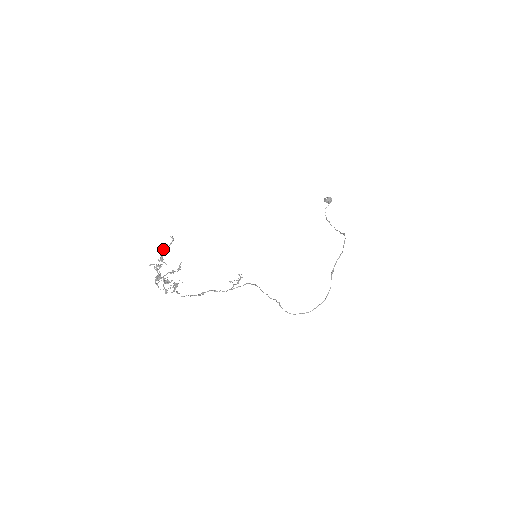
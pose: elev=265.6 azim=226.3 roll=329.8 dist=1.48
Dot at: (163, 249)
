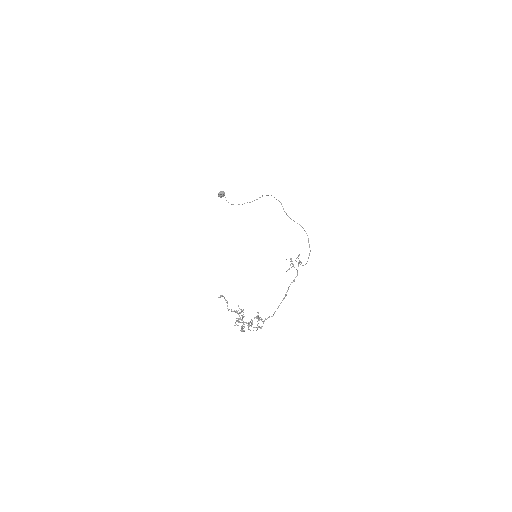
Dot at: (227, 308)
